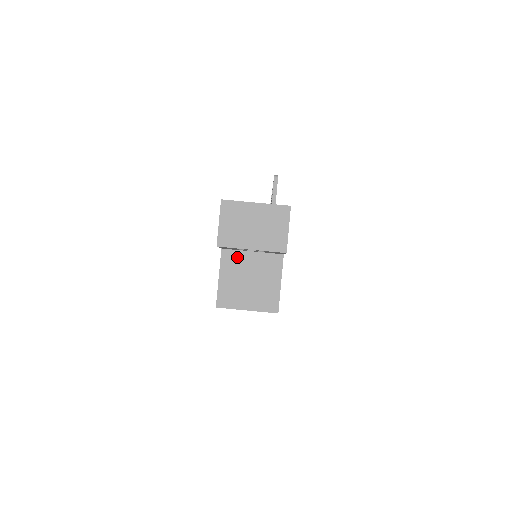
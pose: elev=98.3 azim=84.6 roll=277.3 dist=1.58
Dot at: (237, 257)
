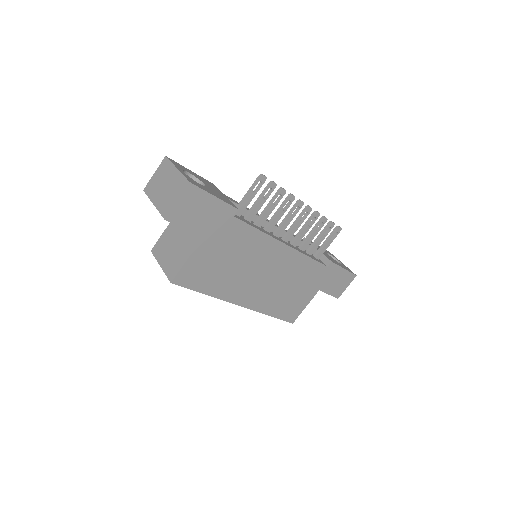
Dot at: occluded
